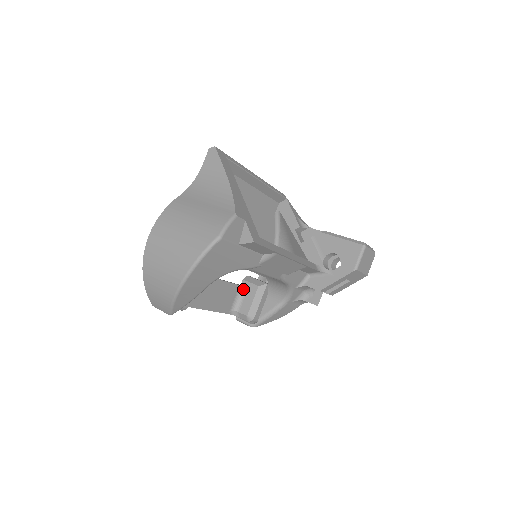
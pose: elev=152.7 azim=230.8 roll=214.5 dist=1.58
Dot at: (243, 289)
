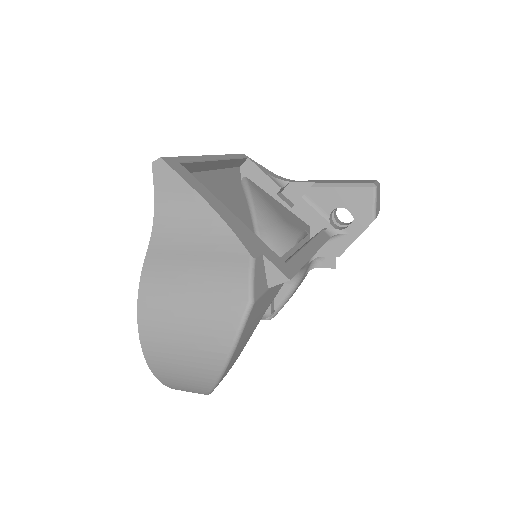
Dot at: occluded
